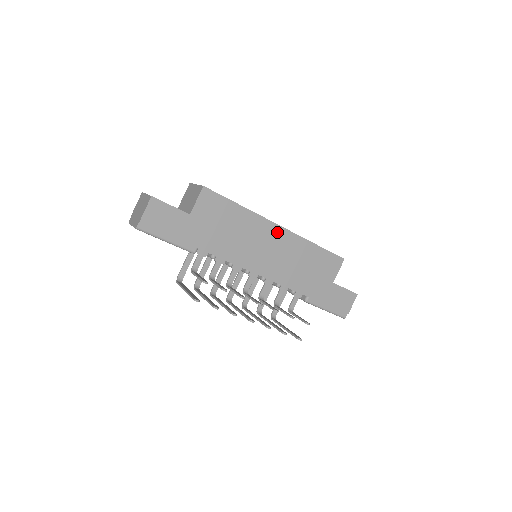
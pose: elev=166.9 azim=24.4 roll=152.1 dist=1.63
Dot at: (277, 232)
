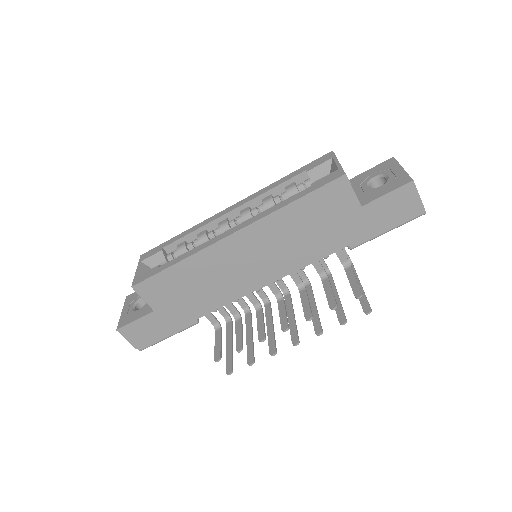
Dot at: (236, 241)
